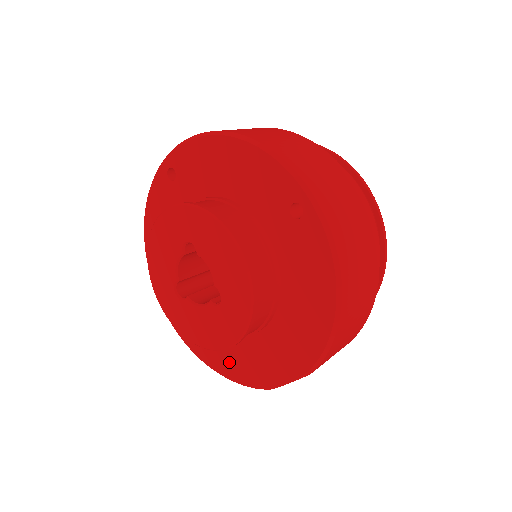
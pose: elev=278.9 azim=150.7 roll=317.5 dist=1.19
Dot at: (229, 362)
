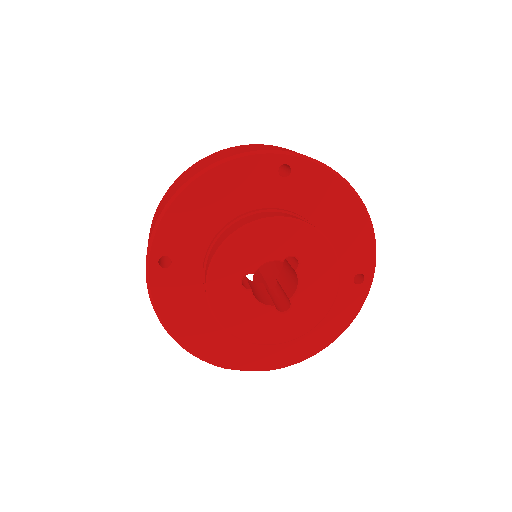
Dot at: (200, 336)
